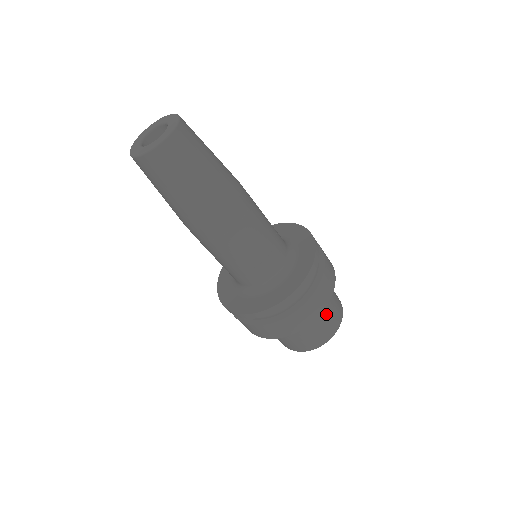
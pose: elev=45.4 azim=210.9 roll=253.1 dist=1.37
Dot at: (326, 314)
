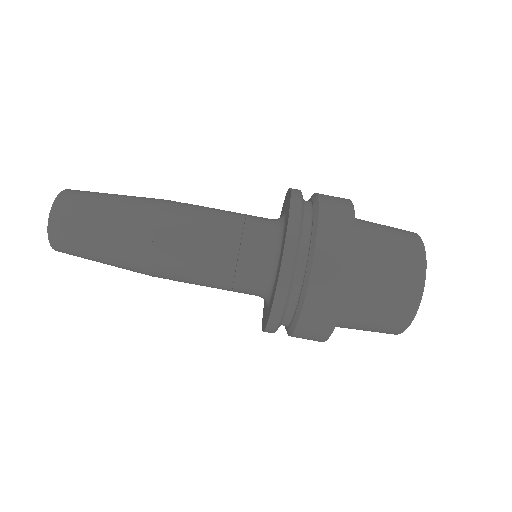
Dot at: (382, 249)
